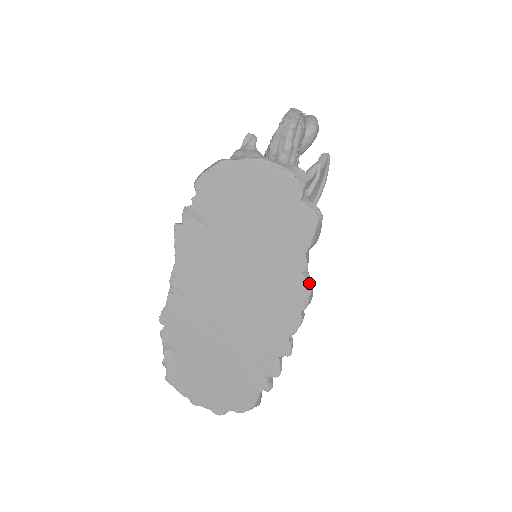
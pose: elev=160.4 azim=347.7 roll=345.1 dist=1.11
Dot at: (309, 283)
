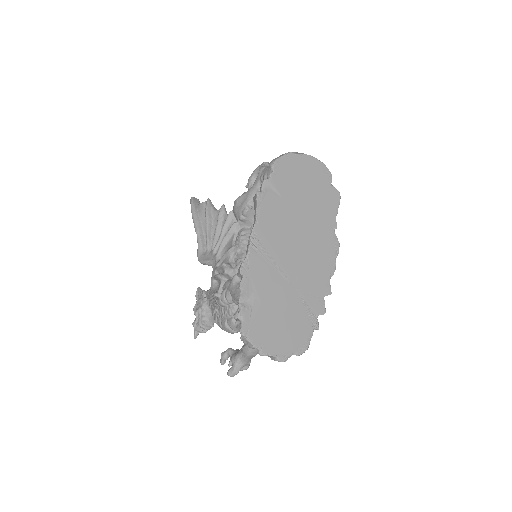
Dot at: (337, 239)
